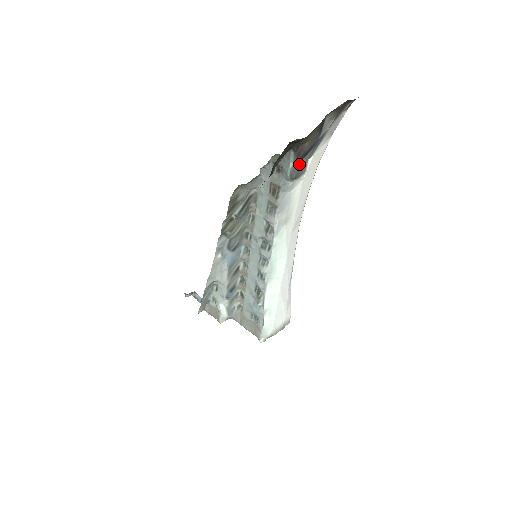
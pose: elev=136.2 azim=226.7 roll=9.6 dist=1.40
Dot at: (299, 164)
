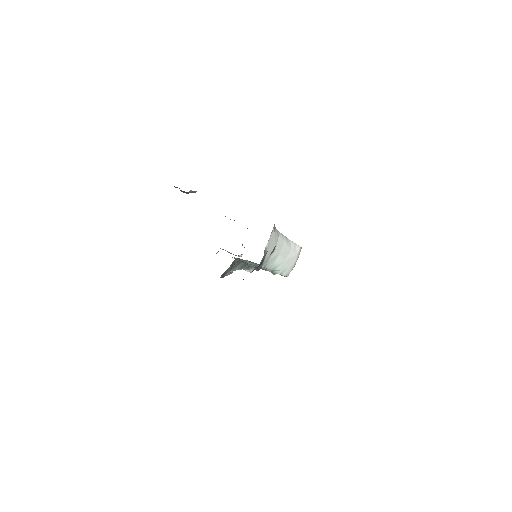
Dot at: occluded
